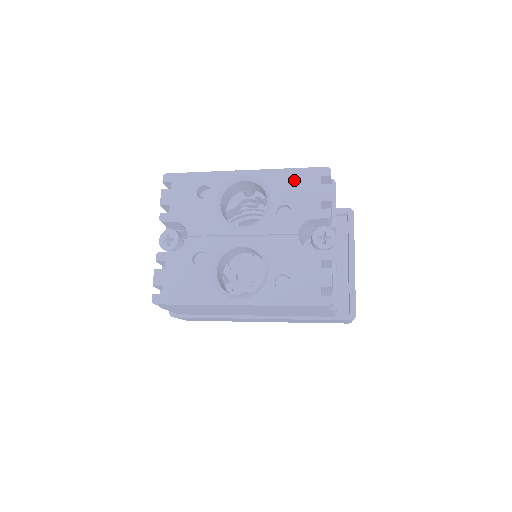
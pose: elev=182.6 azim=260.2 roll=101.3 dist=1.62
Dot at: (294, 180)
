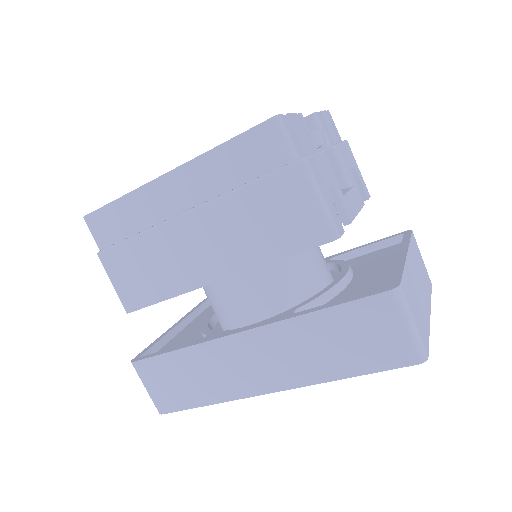
Dot at: occluded
